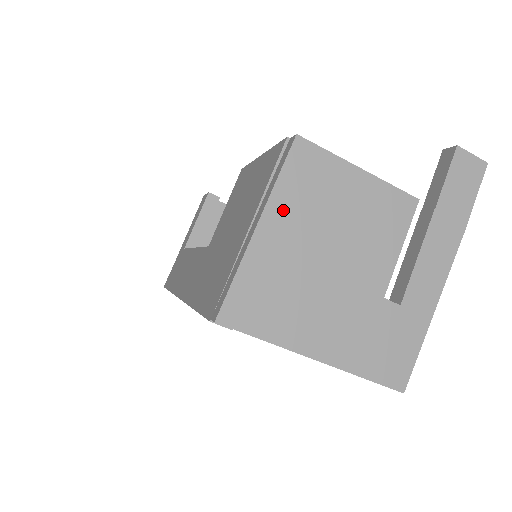
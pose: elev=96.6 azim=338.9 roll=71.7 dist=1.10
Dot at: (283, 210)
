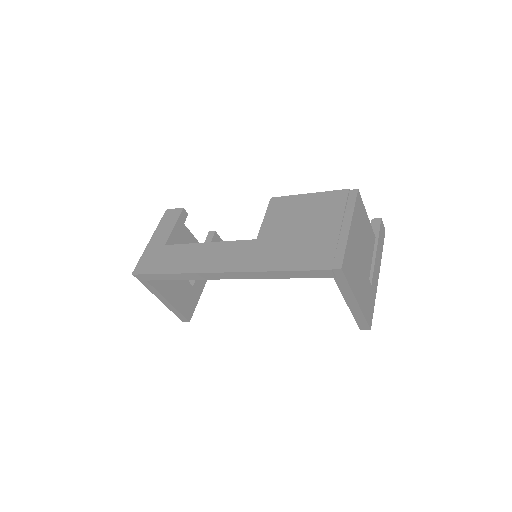
Dot at: (355, 223)
